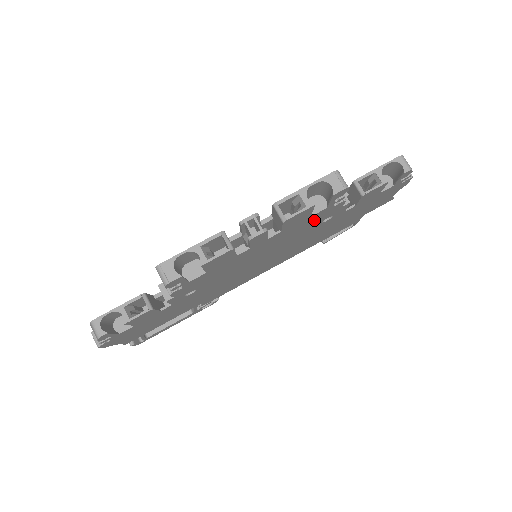
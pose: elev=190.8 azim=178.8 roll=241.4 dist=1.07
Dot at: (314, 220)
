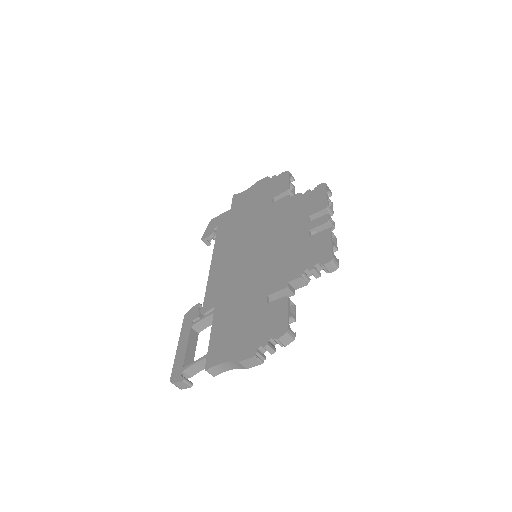
Dot at: occluded
